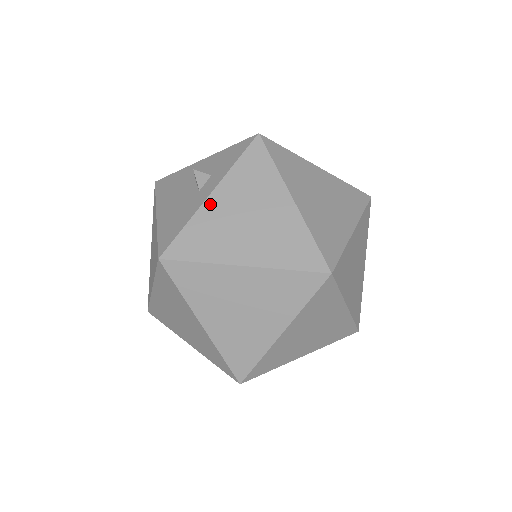
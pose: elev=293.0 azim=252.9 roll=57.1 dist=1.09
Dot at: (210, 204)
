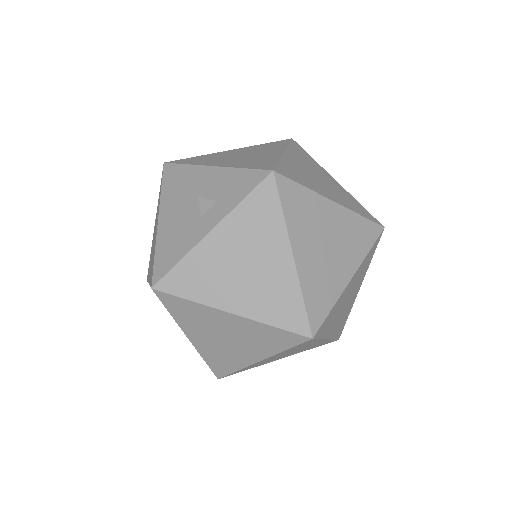
Dot at: (209, 242)
